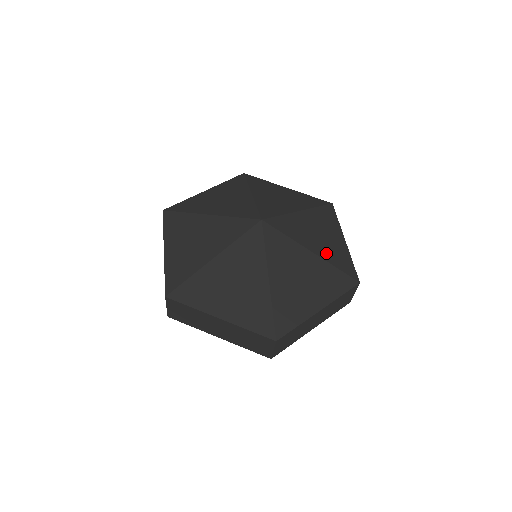
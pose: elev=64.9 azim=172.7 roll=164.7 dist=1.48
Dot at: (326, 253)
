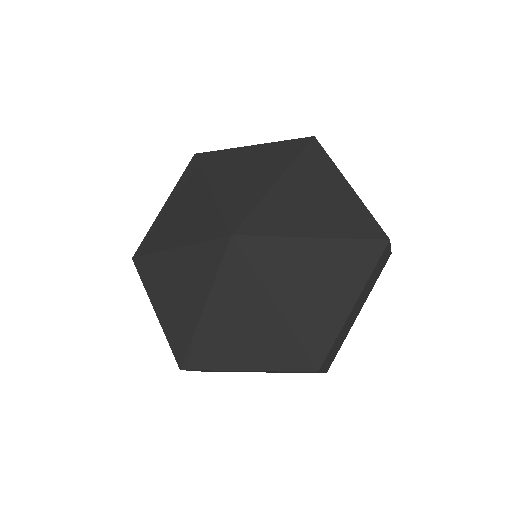
Dot at: (298, 312)
